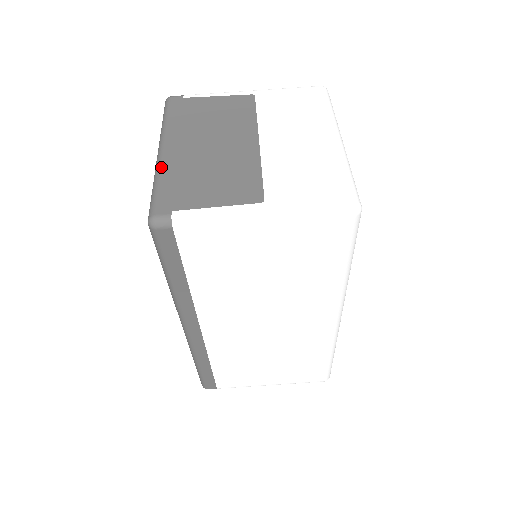
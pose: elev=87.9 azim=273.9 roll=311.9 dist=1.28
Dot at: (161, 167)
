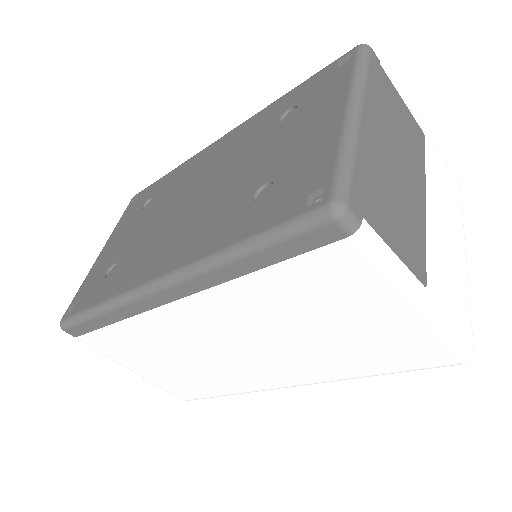
Dot at: (359, 137)
